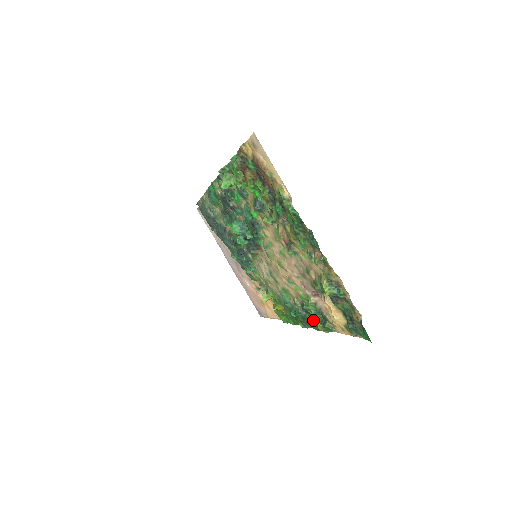
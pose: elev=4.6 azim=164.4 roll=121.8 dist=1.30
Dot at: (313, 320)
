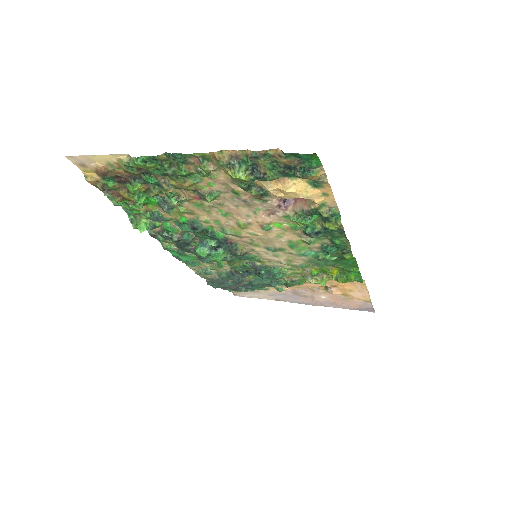
Dot at: (330, 233)
